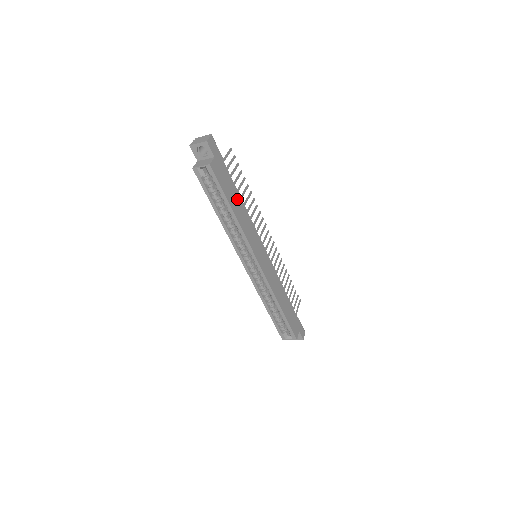
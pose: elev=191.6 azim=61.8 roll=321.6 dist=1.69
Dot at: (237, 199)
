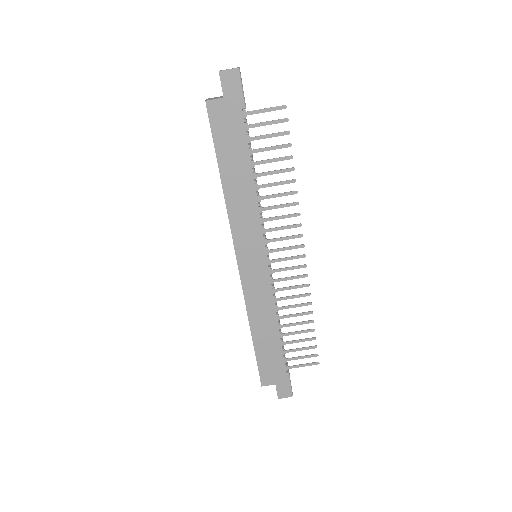
Dot at: (242, 169)
